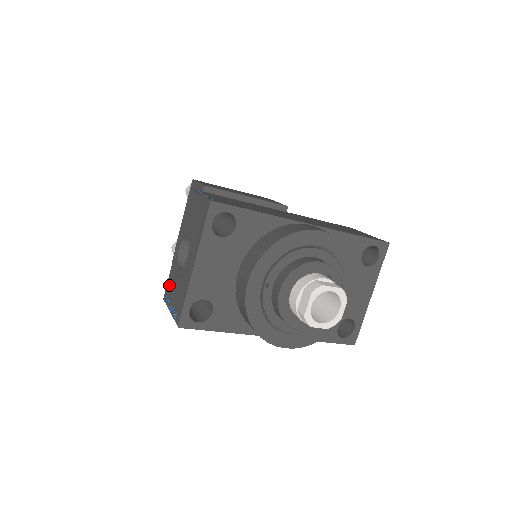
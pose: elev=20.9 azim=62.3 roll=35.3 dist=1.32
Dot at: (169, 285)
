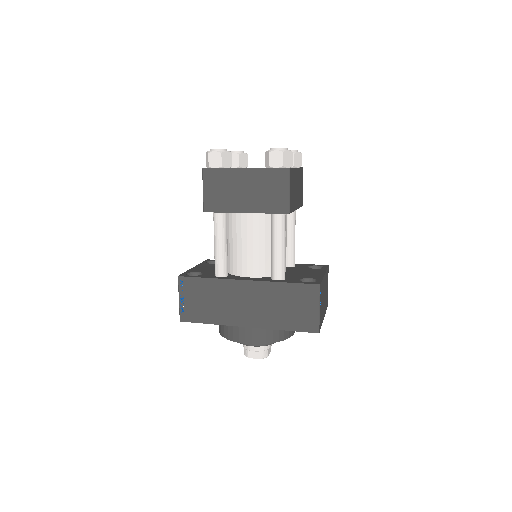
Dot at: occluded
